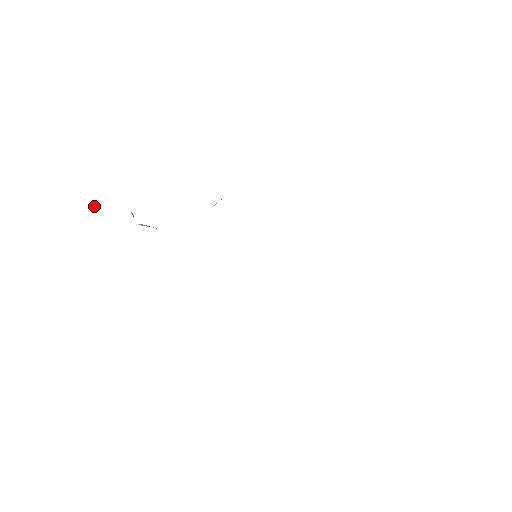
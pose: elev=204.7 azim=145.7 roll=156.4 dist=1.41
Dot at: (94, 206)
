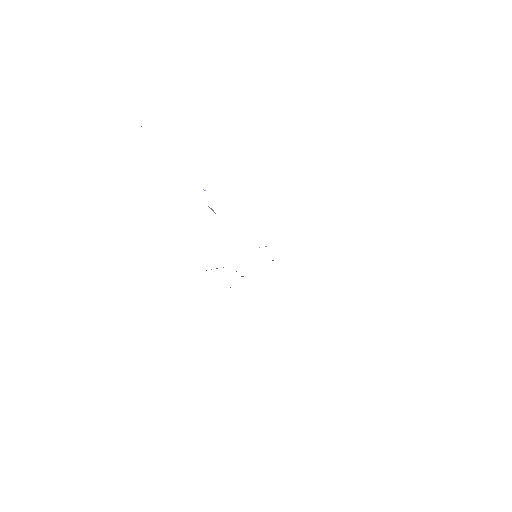
Dot at: occluded
